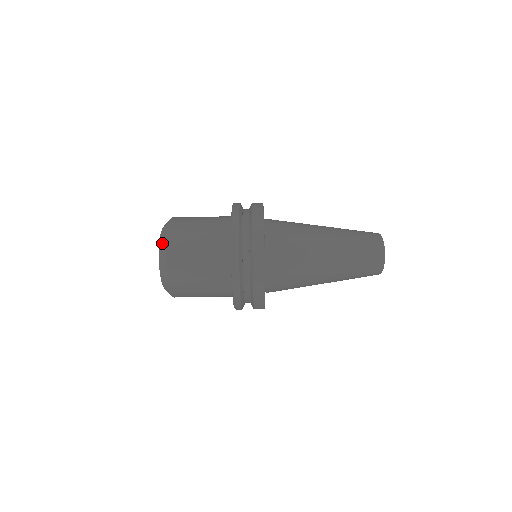
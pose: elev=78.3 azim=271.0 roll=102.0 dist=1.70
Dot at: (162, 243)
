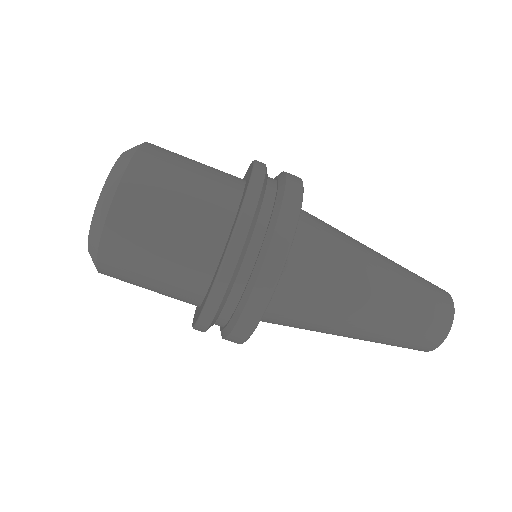
Dot at: (95, 226)
